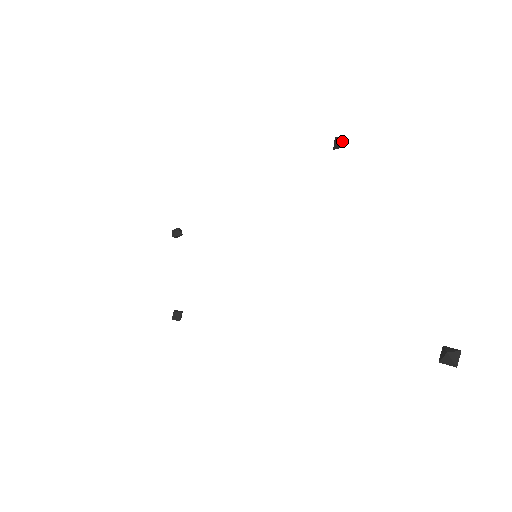
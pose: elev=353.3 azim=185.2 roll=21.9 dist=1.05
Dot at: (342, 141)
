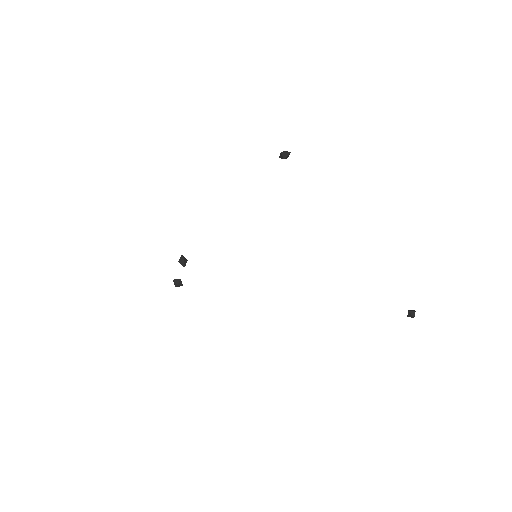
Dot at: occluded
